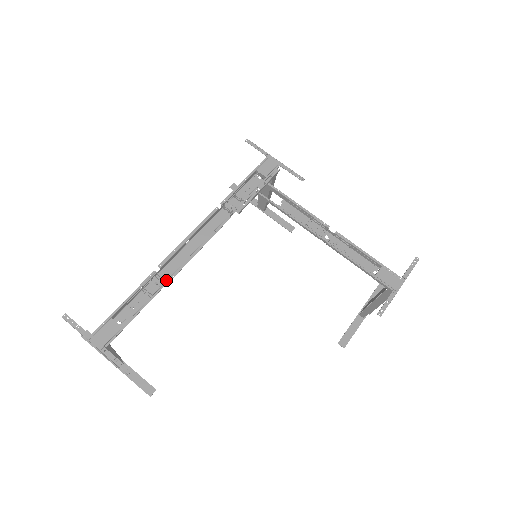
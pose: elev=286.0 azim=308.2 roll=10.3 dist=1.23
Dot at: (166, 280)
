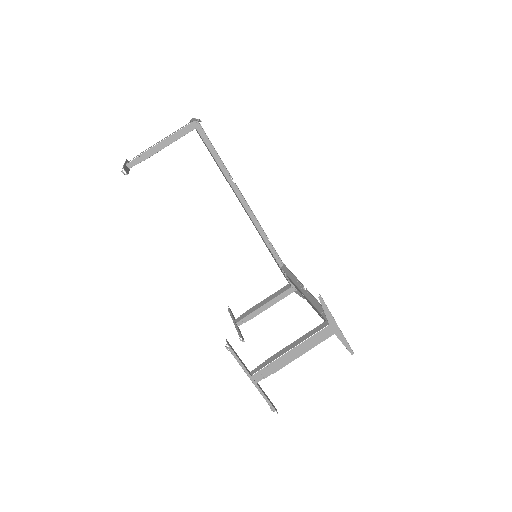
Dot at: occluded
